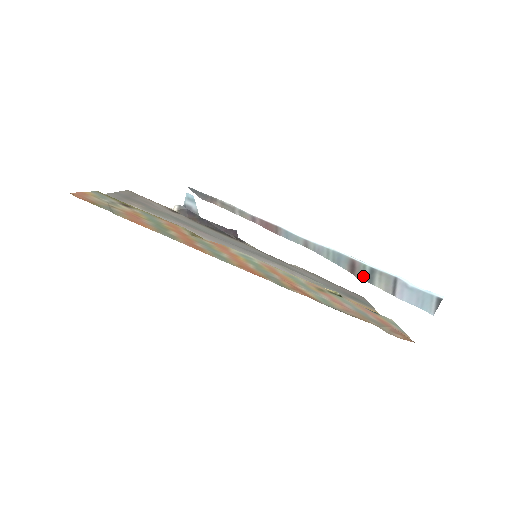
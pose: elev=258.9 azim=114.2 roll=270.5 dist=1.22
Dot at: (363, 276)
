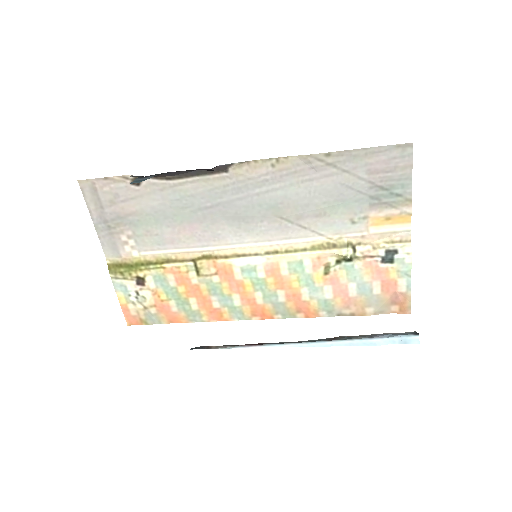
Dot at: occluded
